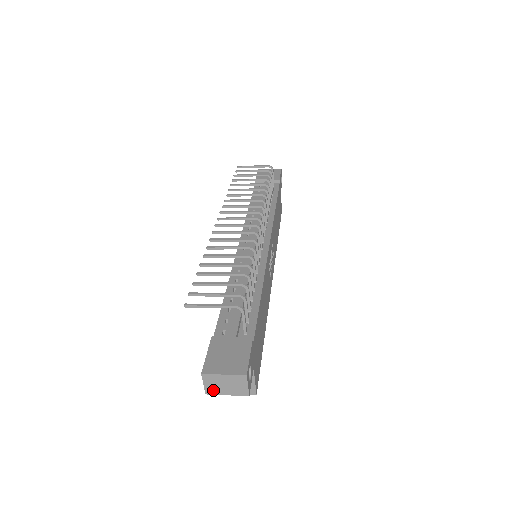
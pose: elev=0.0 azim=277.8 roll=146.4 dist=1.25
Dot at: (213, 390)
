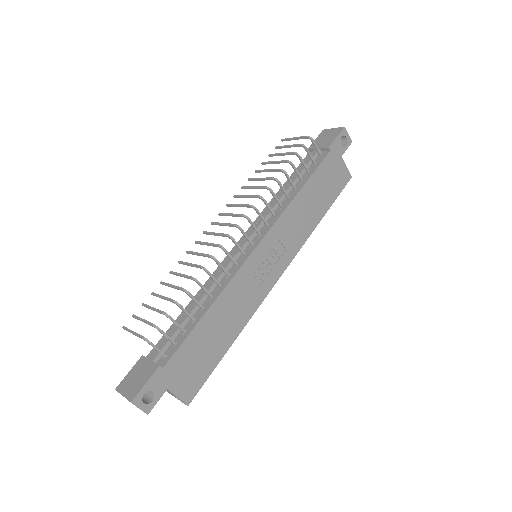
Dot at: occluded
